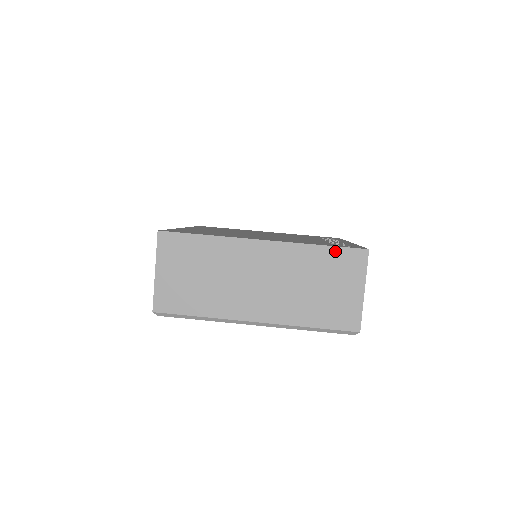
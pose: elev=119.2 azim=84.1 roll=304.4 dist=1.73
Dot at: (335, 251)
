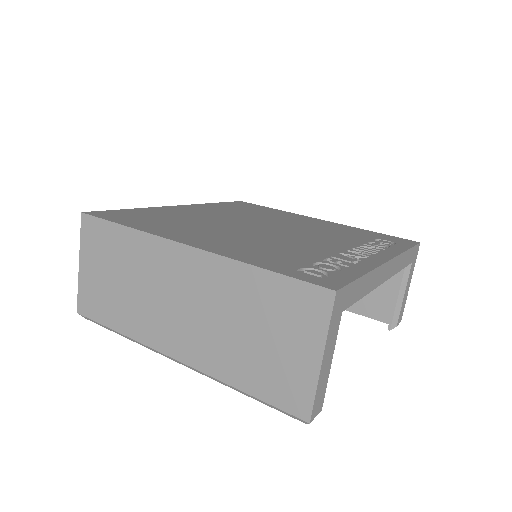
Dot at: (282, 282)
